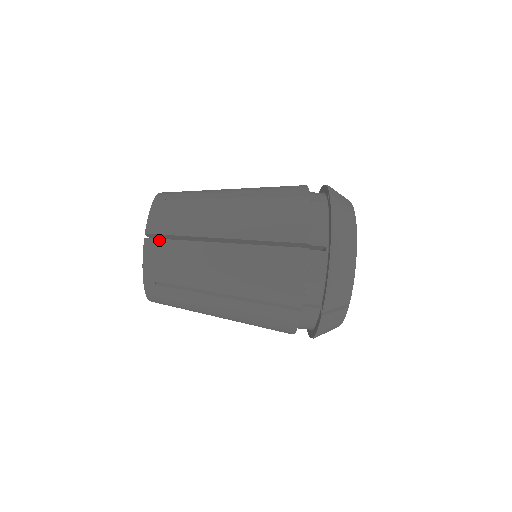
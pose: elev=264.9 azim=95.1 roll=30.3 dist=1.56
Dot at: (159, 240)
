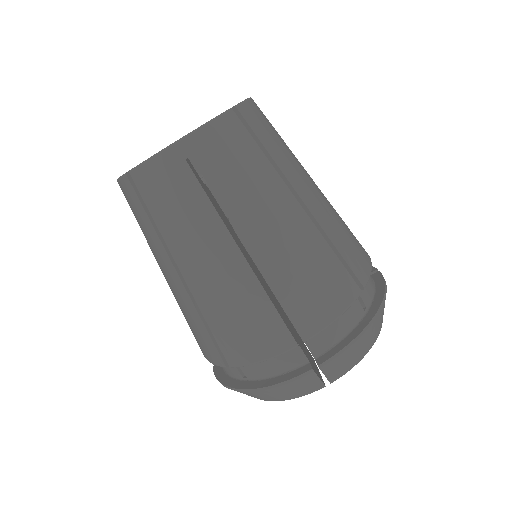
Dot at: (135, 194)
